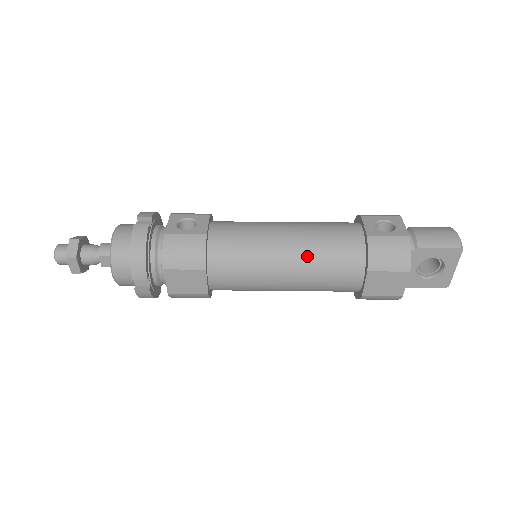
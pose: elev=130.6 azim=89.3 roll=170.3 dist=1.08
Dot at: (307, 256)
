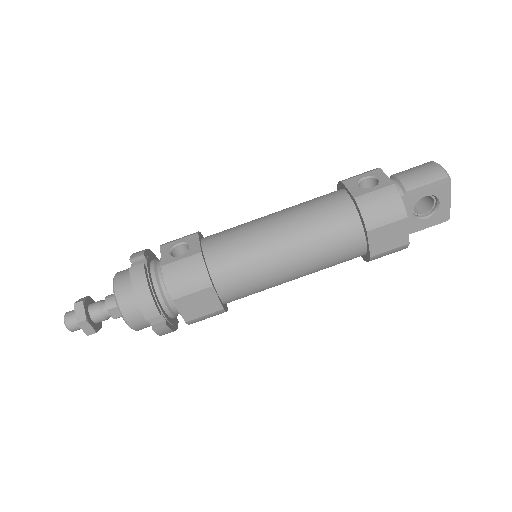
Dot at: (304, 238)
